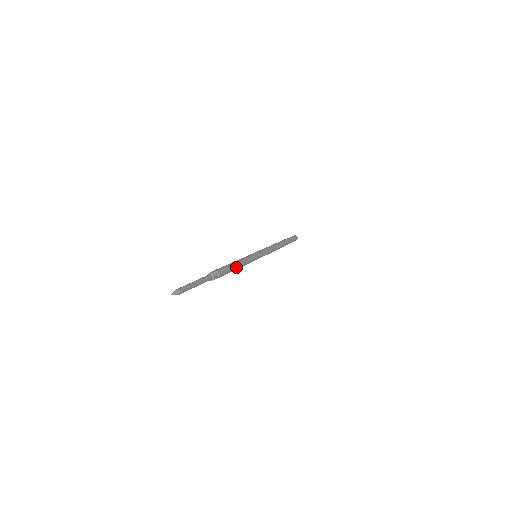
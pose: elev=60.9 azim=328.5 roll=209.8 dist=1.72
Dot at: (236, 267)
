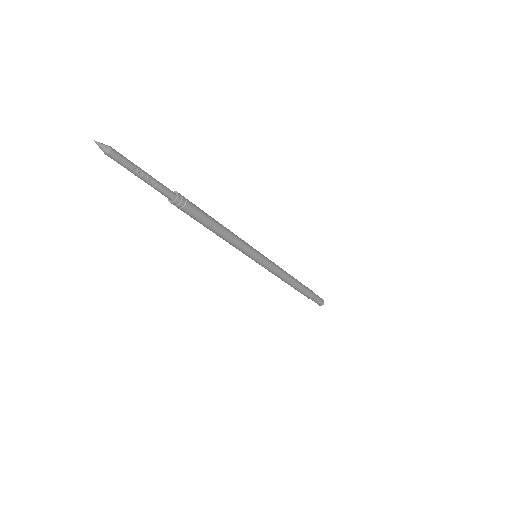
Dot at: (218, 229)
